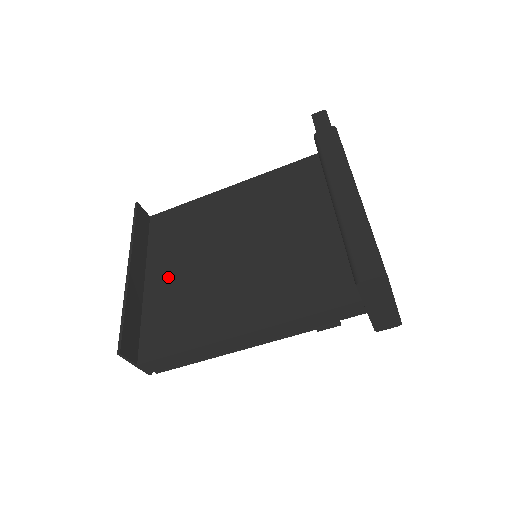
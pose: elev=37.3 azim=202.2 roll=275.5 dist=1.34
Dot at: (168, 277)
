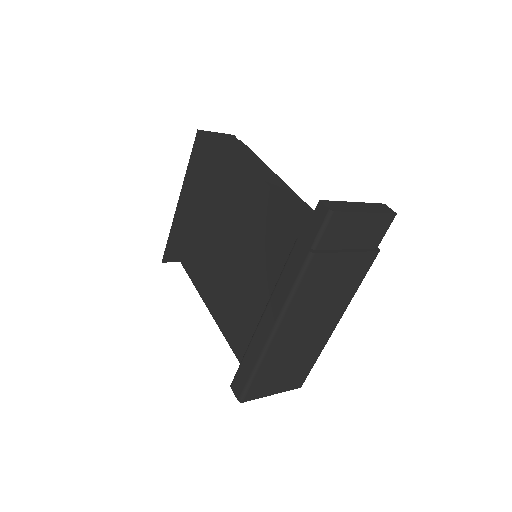
Dot at: (205, 219)
